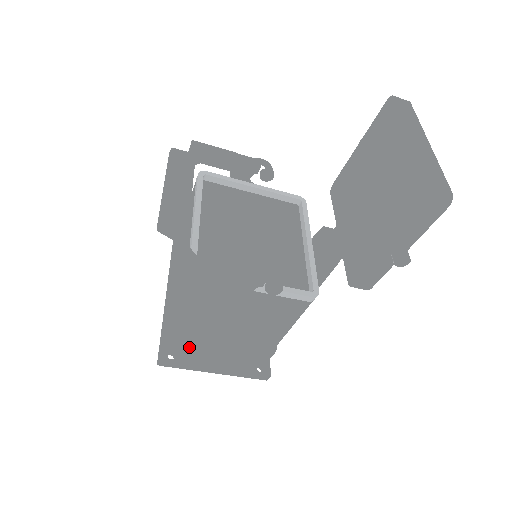
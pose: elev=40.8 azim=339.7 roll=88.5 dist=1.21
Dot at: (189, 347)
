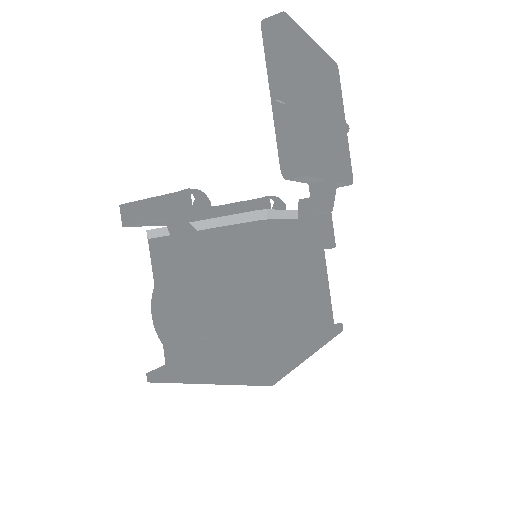
Dot at: (158, 328)
